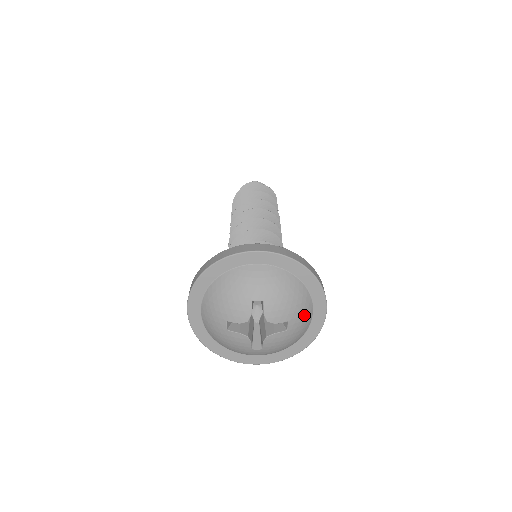
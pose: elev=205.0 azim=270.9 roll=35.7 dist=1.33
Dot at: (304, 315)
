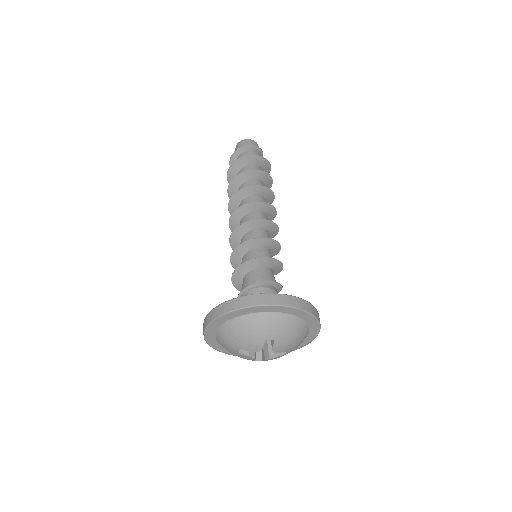
Dot at: (301, 342)
